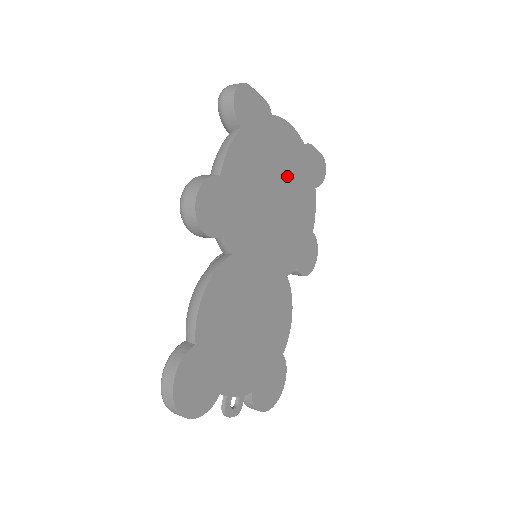
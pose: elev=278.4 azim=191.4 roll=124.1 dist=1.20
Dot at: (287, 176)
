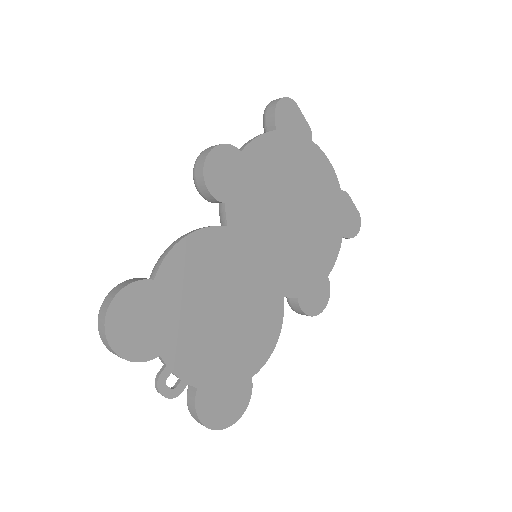
Dot at: (313, 203)
